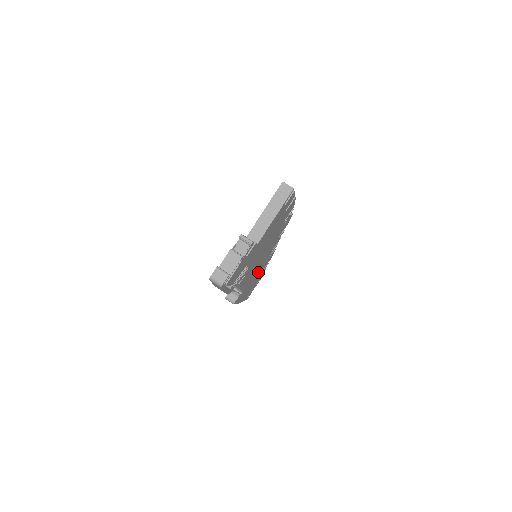
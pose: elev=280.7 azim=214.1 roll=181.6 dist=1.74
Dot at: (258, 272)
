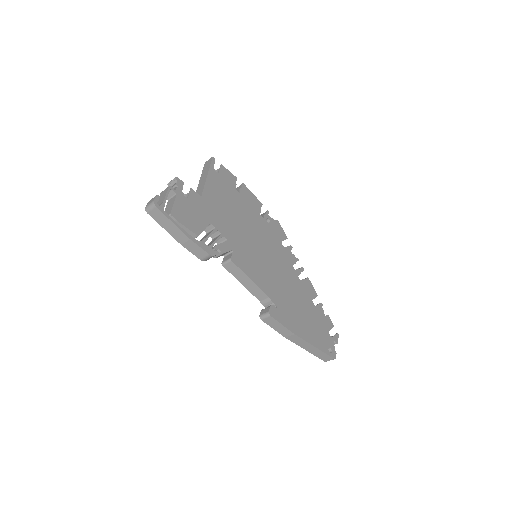
Dot at: (295, 295)
